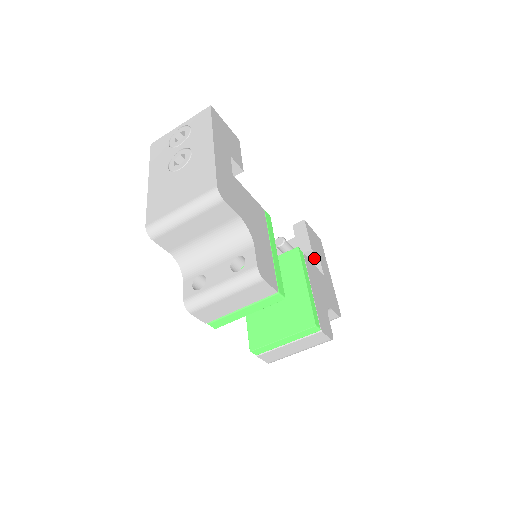
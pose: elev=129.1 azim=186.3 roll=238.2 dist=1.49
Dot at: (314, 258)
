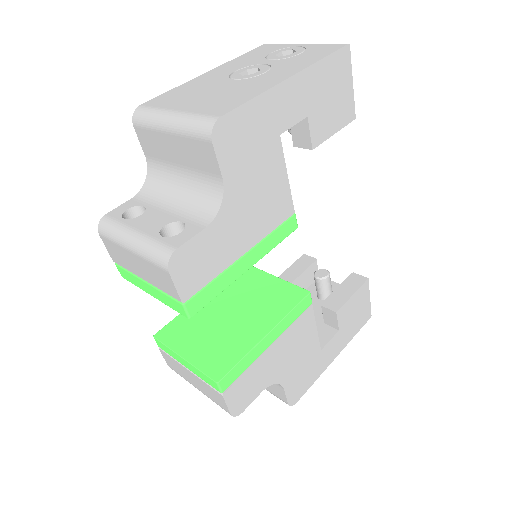
Dot at: (334, 324)
